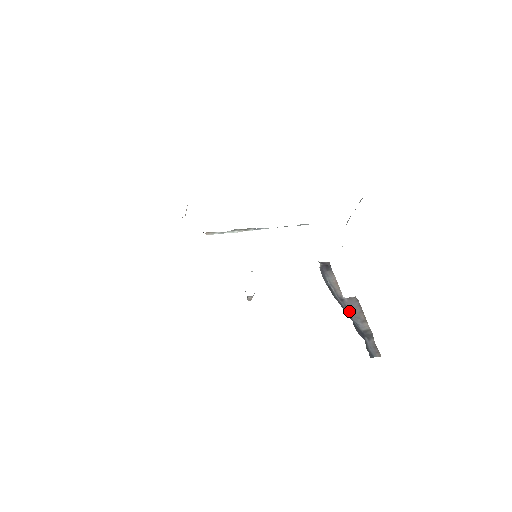
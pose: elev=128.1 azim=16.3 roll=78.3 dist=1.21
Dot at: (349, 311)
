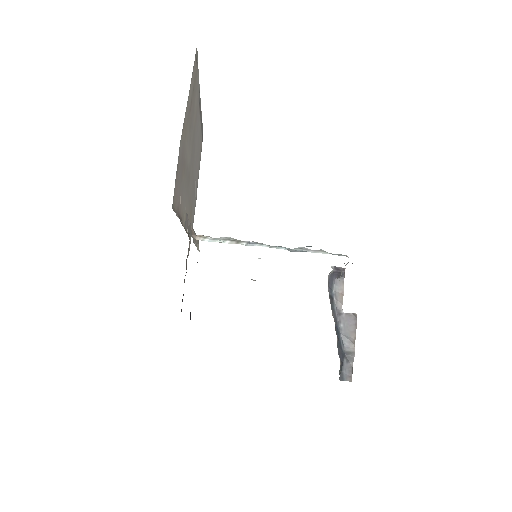
Dot at: (341, 327)
